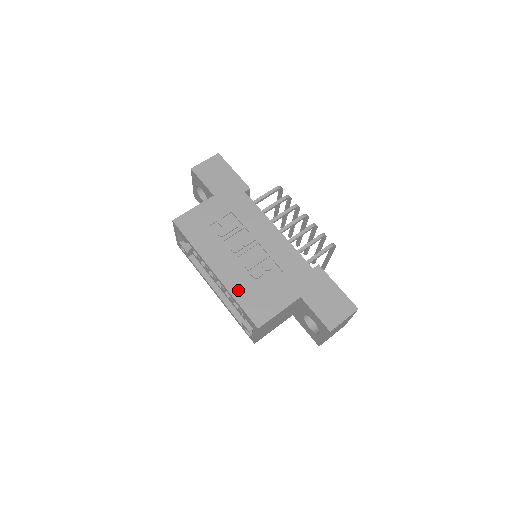
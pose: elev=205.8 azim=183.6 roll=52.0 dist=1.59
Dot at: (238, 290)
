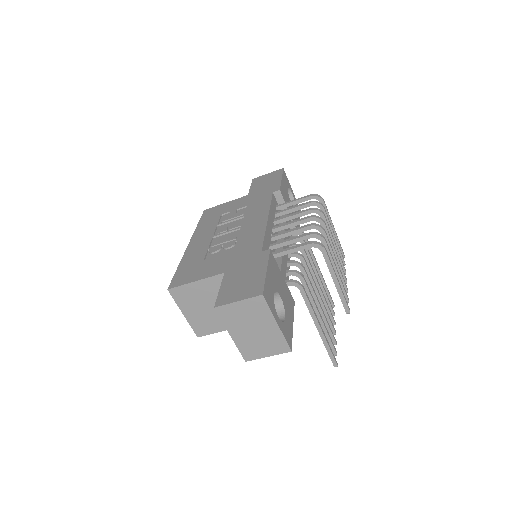
Dot at: (188, 259)
